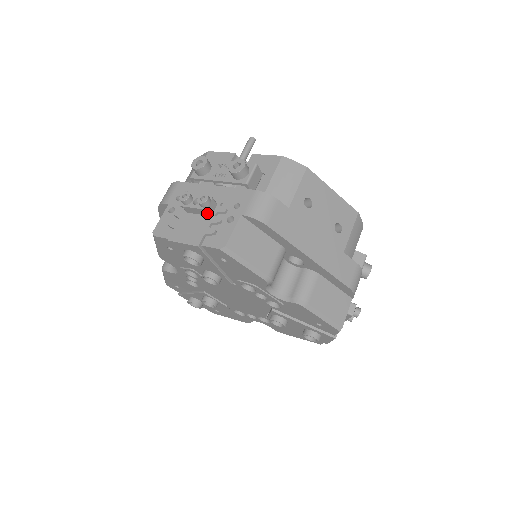
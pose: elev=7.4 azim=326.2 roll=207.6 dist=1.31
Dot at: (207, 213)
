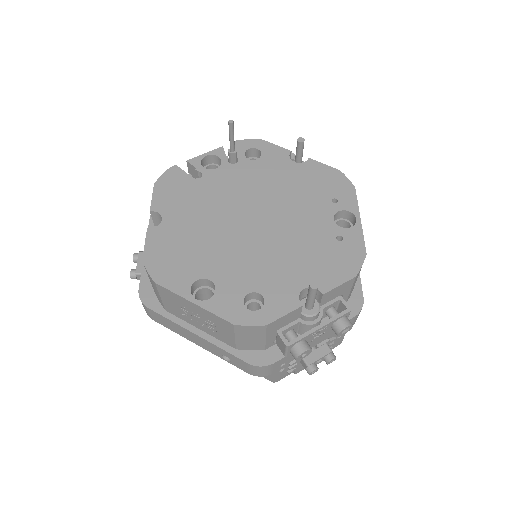
Dot at: occluded
